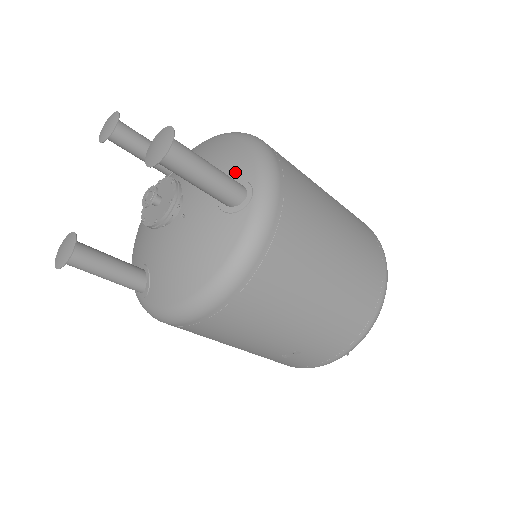
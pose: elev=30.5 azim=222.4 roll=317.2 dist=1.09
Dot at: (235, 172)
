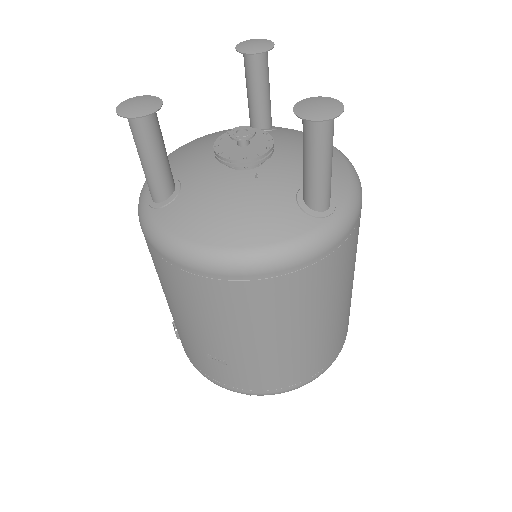
Dot at: occluded
